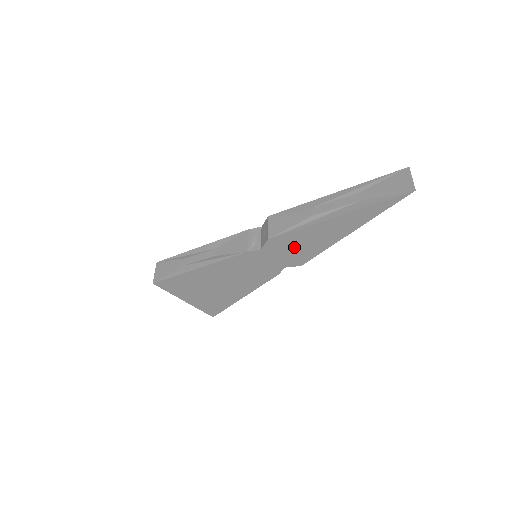
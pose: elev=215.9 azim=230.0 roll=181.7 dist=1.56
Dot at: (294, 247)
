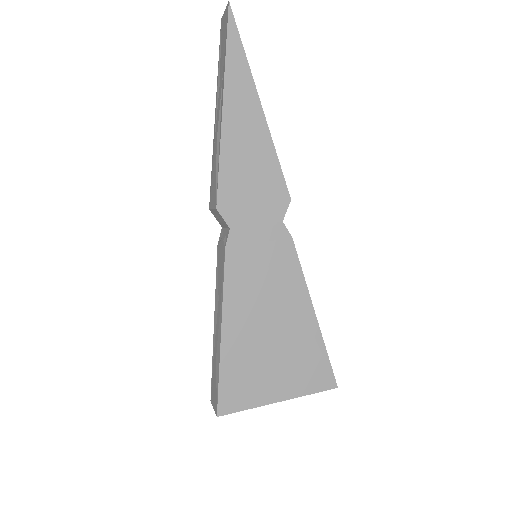
Dot at: (249, 187)
